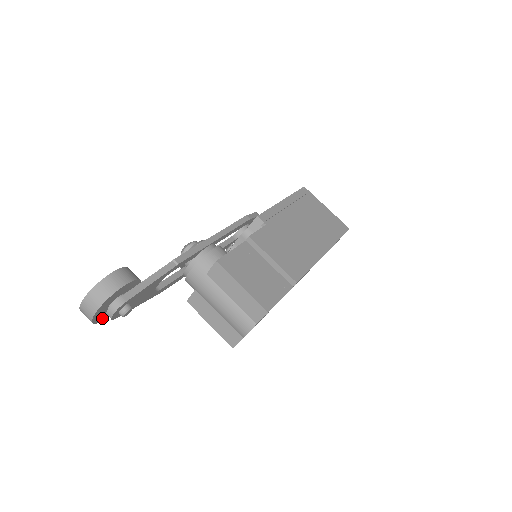
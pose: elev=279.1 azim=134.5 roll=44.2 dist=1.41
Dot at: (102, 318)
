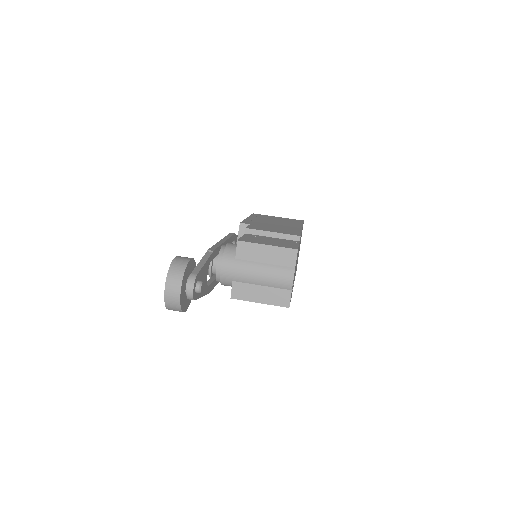
Dot at: (183, 306)
